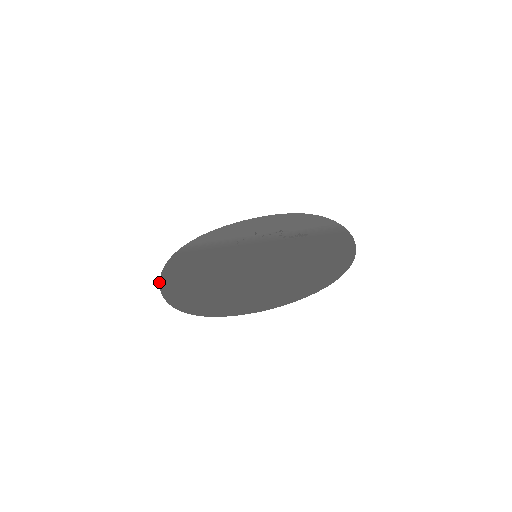
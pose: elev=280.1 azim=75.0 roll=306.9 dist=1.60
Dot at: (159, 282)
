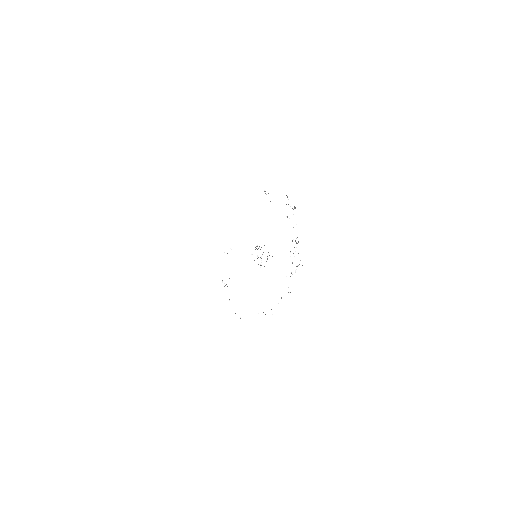
Dot at: occluded
